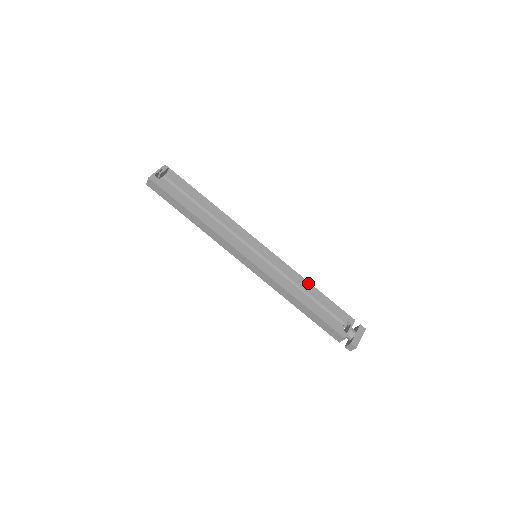
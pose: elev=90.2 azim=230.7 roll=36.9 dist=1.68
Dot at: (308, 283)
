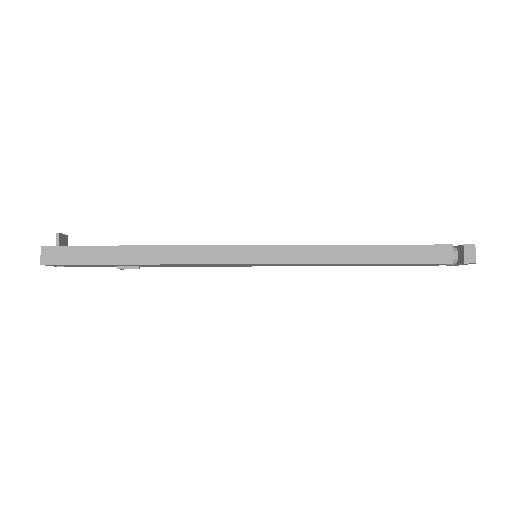
Dot at: occluded
